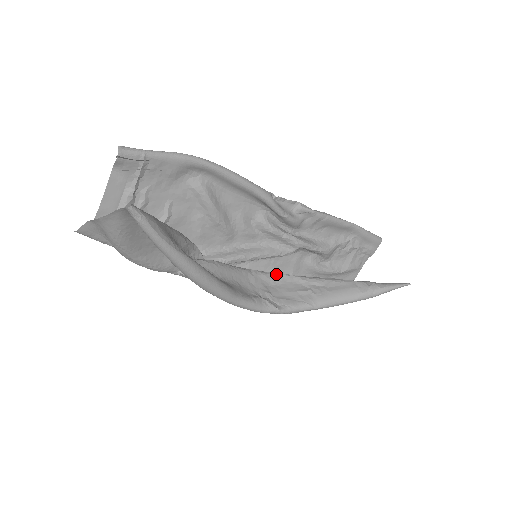
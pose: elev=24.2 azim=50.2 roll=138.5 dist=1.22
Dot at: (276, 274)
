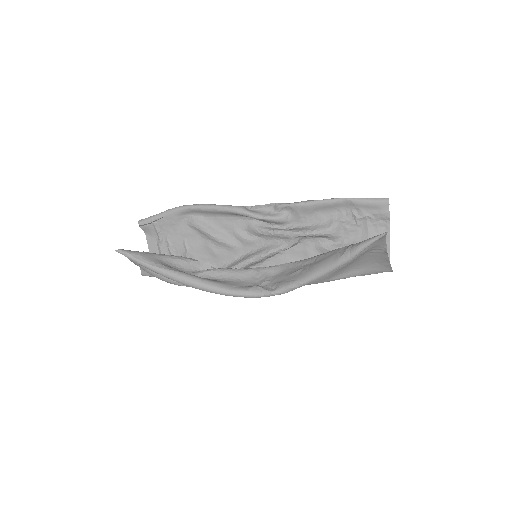
Dot at: (281, 265)
